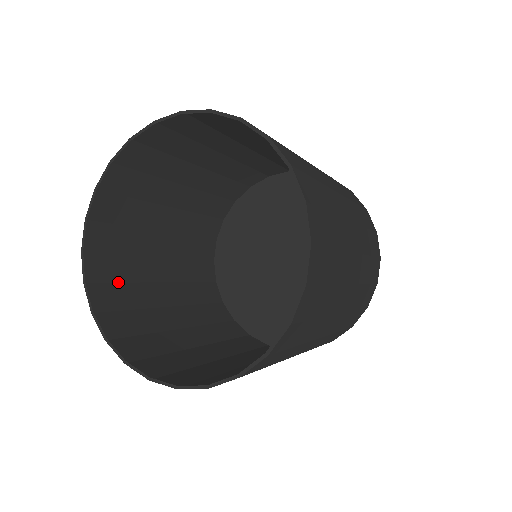
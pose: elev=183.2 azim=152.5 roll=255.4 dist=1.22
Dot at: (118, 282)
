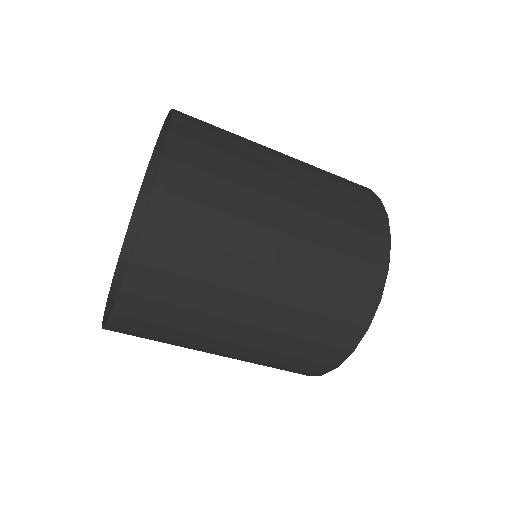
Dot at: occluded
